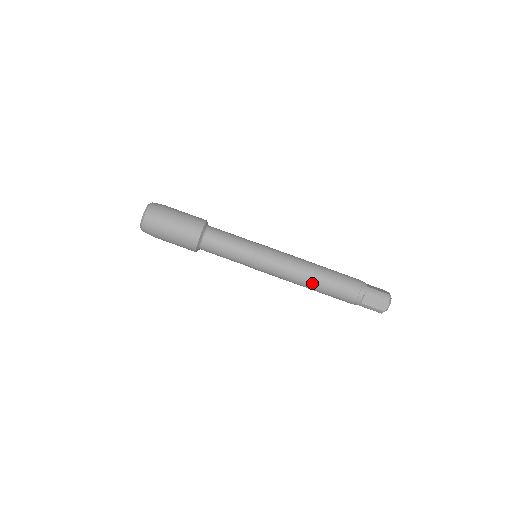
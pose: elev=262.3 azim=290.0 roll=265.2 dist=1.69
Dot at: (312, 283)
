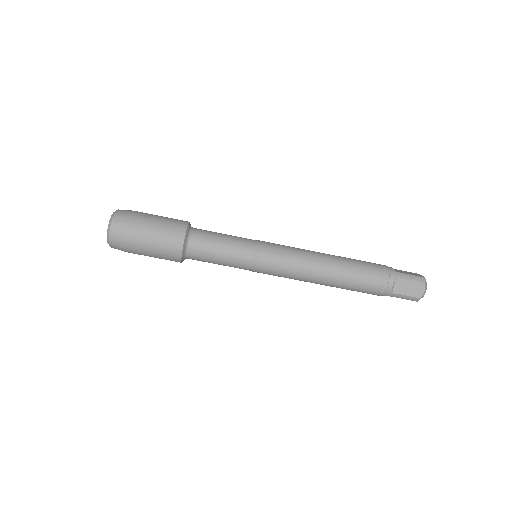
Dot at: (330, 278)
